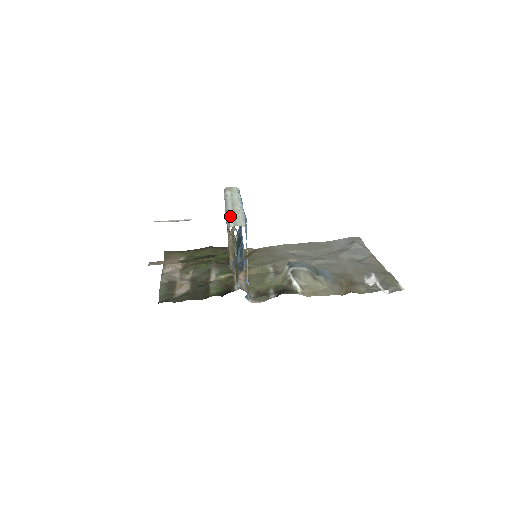
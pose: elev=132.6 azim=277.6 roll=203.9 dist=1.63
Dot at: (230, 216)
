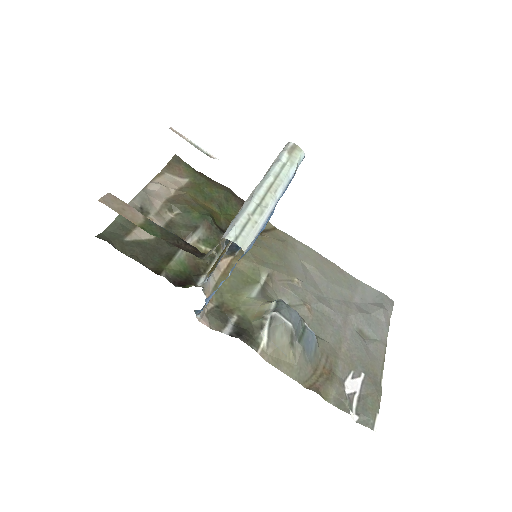
Dot at: (245, 212)
